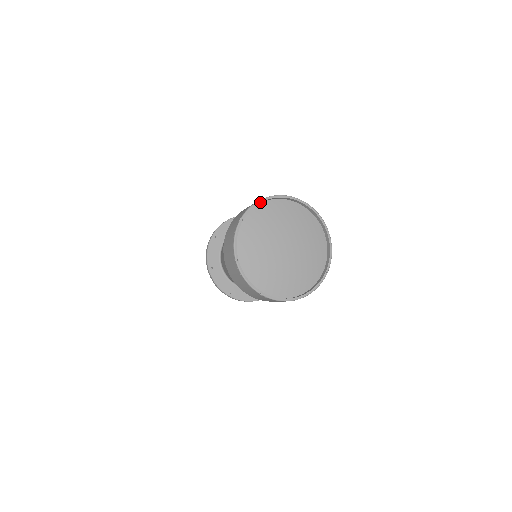
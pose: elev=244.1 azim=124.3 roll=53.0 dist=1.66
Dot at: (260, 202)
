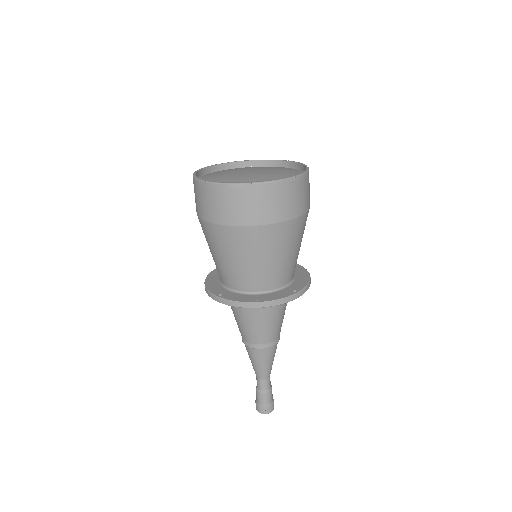
Dot at: (206, 167)
